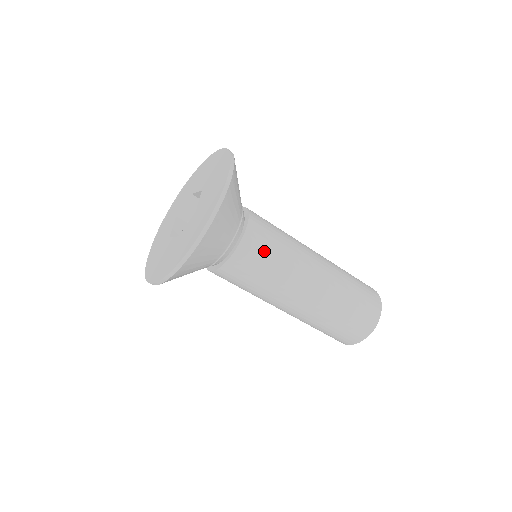
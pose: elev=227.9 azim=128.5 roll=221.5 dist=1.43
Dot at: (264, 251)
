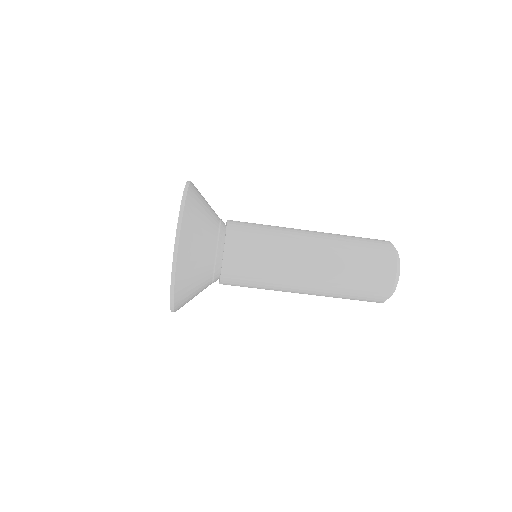
Dot at: (250, 225)
